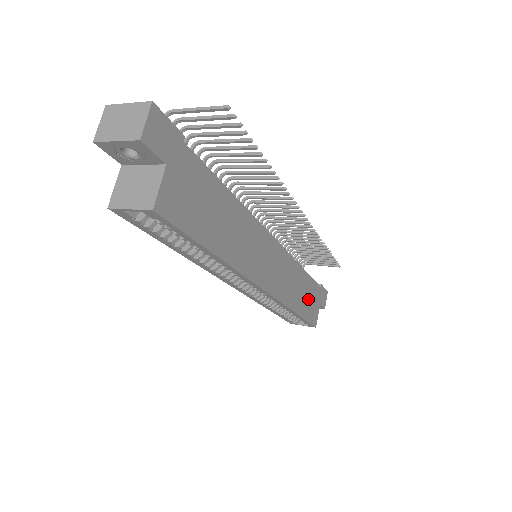
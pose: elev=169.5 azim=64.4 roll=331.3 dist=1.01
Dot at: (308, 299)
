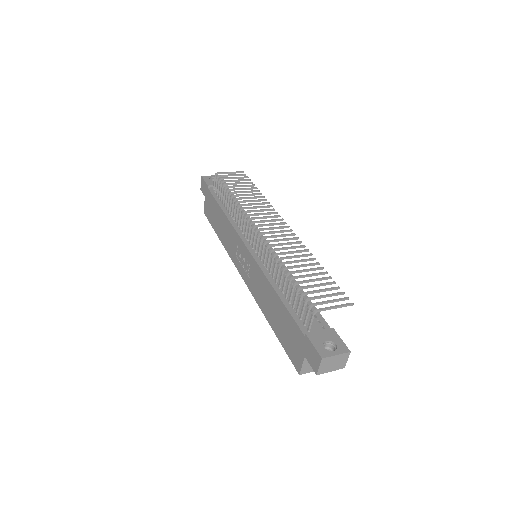
Dot at: occluded
